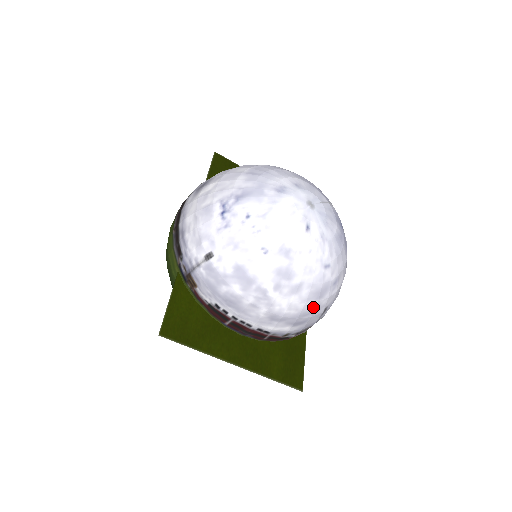
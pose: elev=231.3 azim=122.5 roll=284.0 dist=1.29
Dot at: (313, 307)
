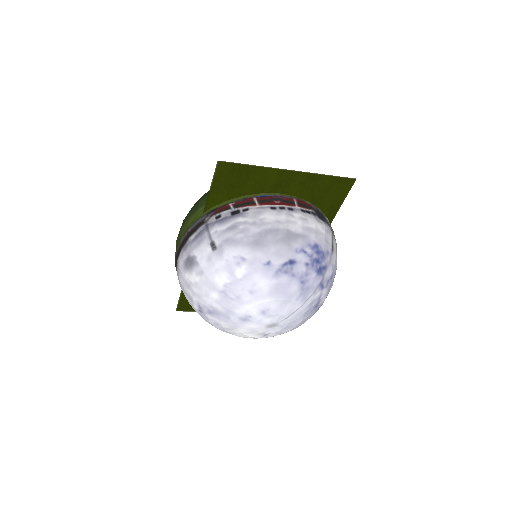
Dot at: occluded
